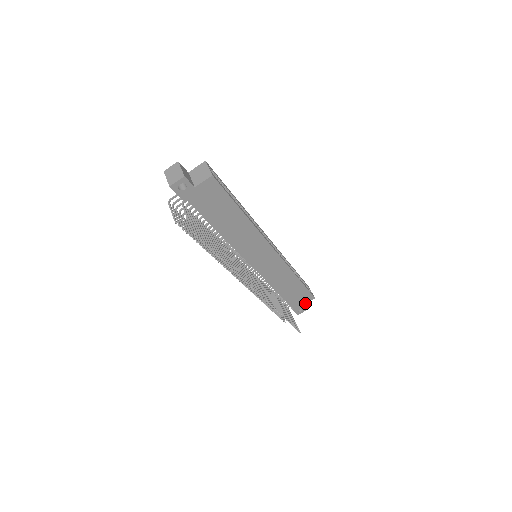
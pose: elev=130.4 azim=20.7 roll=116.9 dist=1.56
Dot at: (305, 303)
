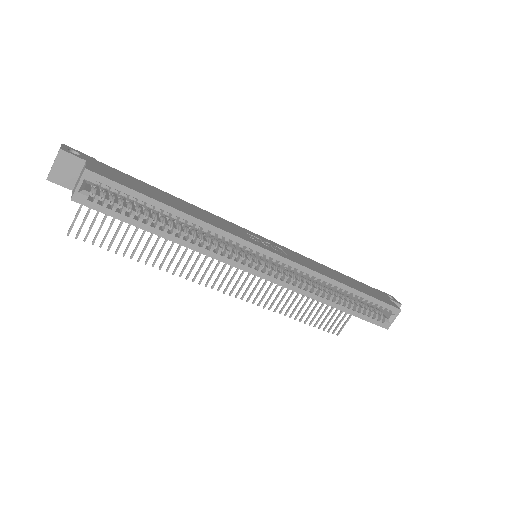
Dot at: occluded
